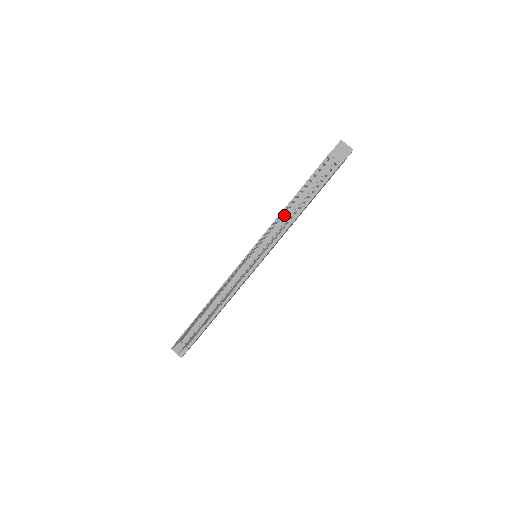
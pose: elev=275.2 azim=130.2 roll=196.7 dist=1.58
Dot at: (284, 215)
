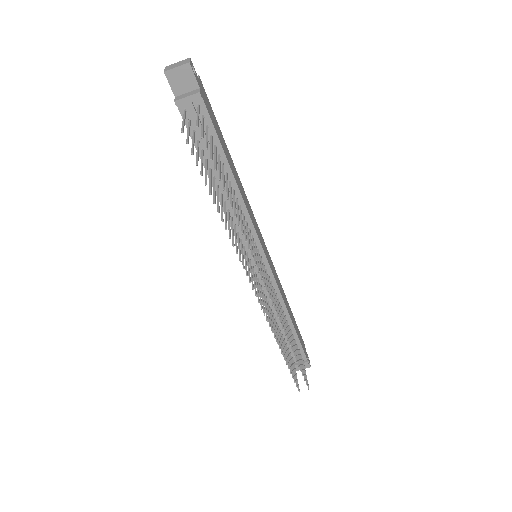
Dot at: (227, 206)
